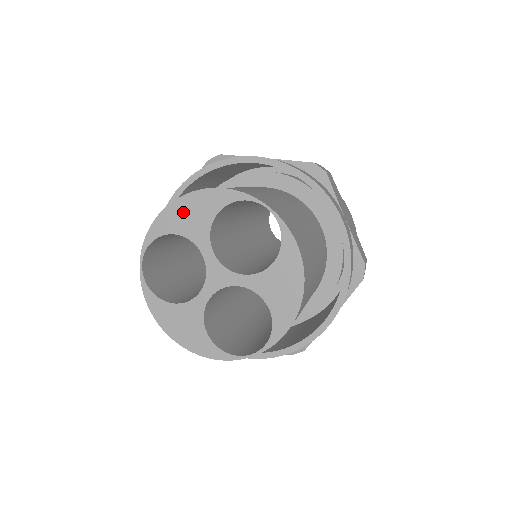
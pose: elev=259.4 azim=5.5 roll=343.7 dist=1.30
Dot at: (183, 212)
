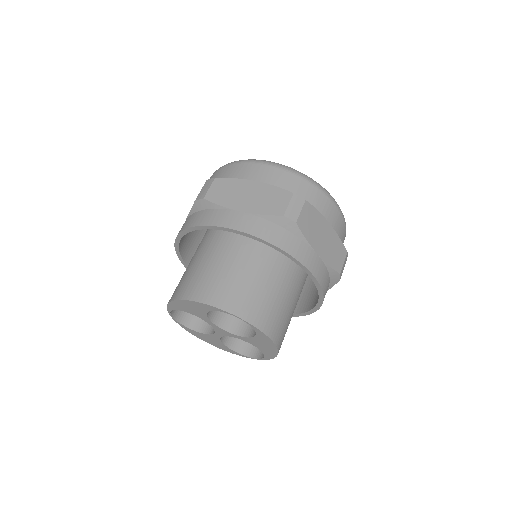
Dot at: (185, 306)
